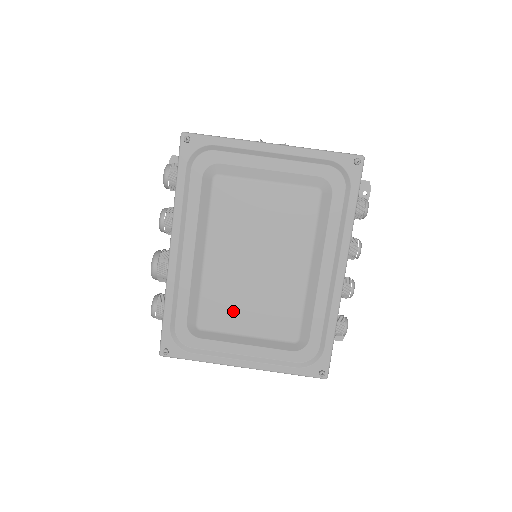
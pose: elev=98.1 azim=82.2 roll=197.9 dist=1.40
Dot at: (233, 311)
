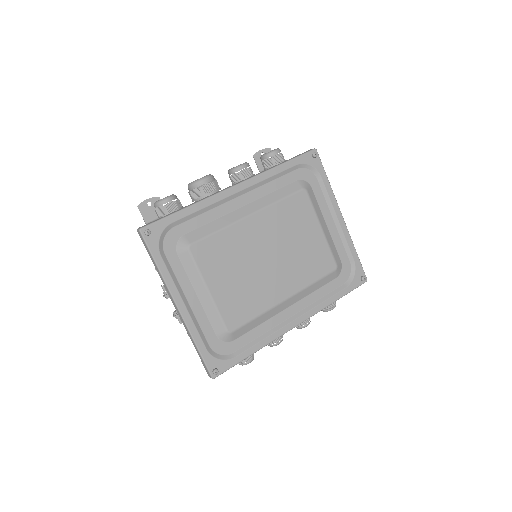
Dot at: (222, 266)
